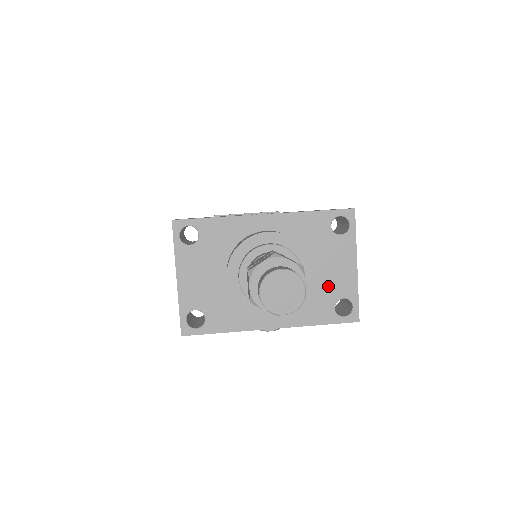
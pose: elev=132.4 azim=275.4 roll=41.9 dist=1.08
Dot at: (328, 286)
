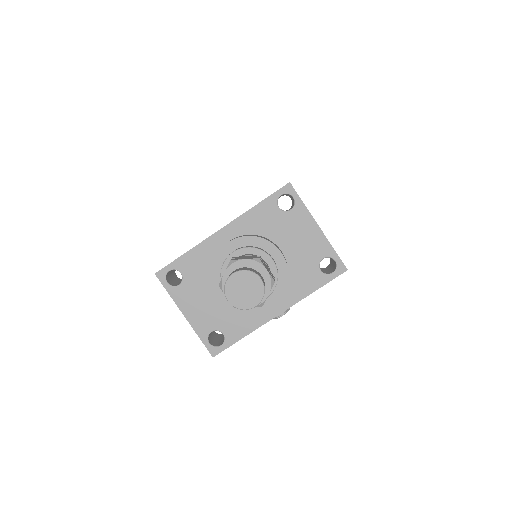
Dot at: (305, 256)
